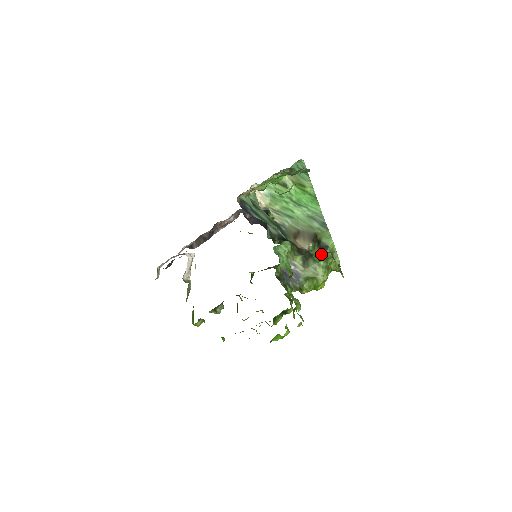
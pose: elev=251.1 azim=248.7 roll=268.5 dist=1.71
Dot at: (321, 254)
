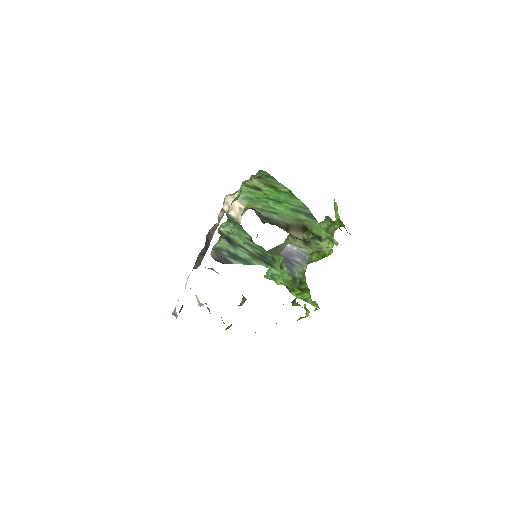
Dot at: occluded
